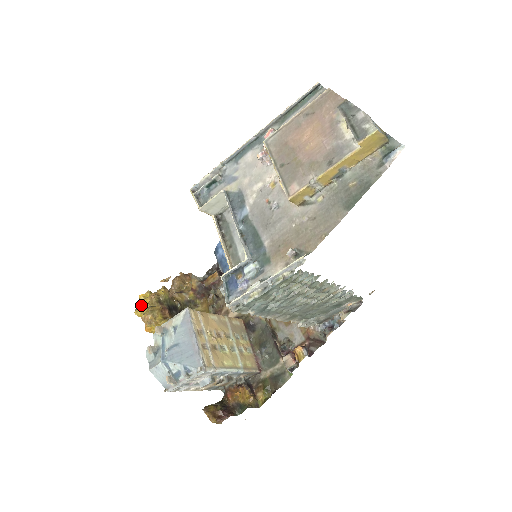
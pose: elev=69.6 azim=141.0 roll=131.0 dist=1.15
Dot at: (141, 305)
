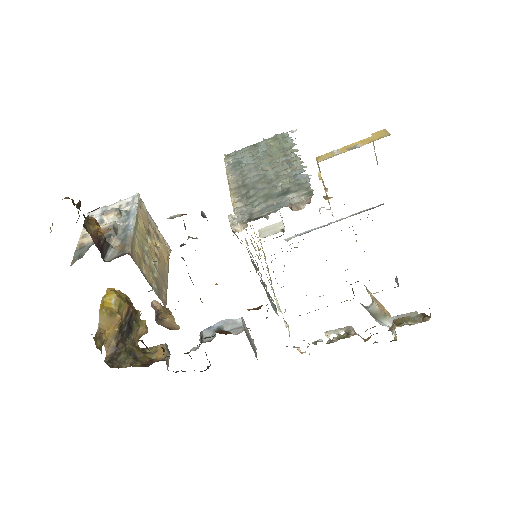
Dot at: occluded
